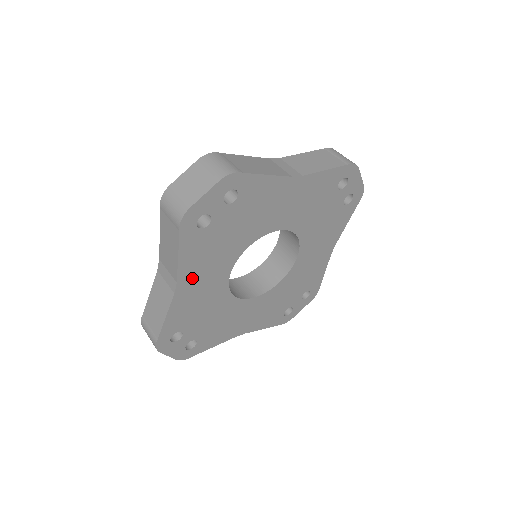
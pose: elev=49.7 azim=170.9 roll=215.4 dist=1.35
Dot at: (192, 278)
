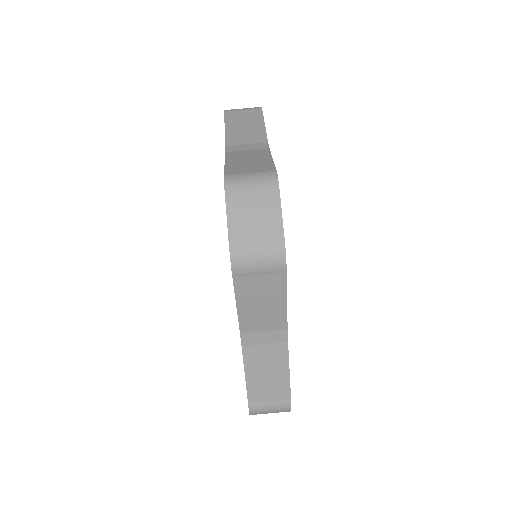
Dot at: occluded
